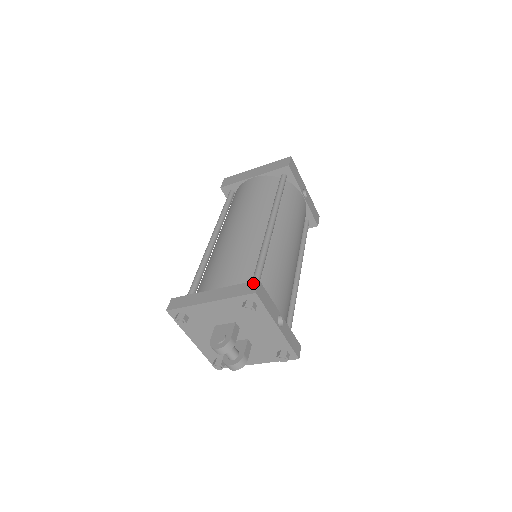
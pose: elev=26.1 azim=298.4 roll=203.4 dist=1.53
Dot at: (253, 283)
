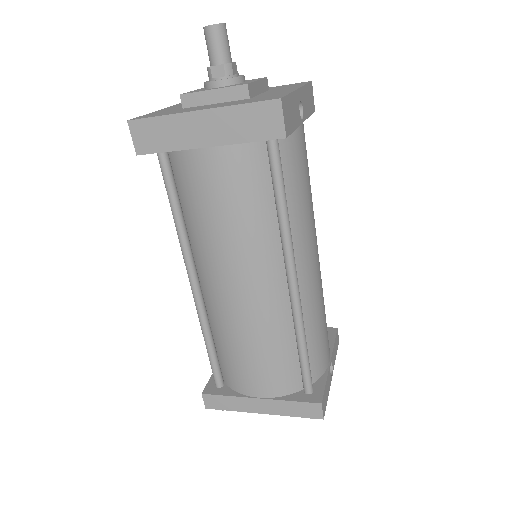
Dot at: (315, 407)
